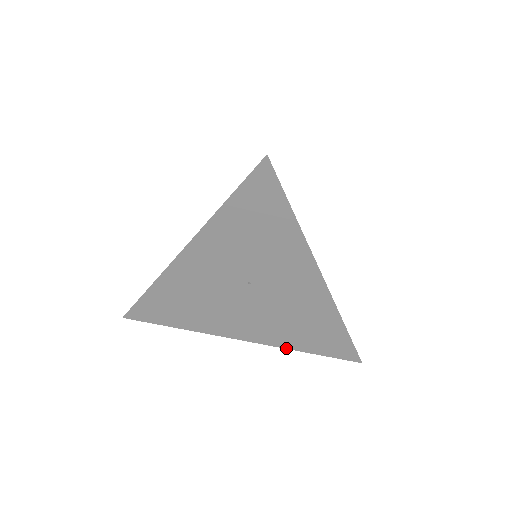
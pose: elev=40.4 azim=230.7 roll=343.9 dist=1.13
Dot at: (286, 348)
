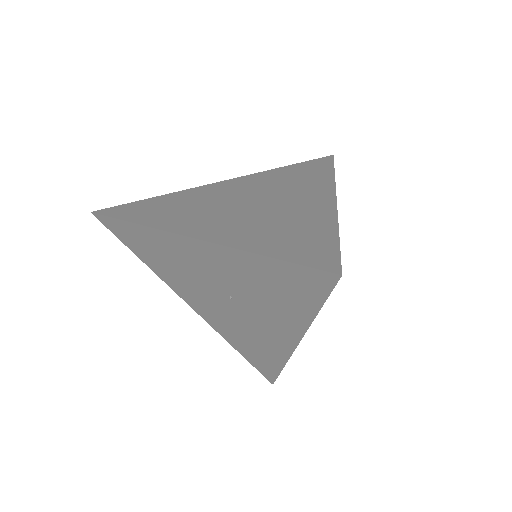
Dot at: (222, 336)
